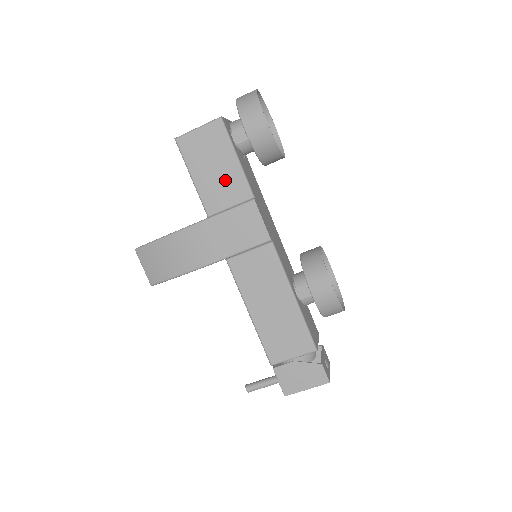
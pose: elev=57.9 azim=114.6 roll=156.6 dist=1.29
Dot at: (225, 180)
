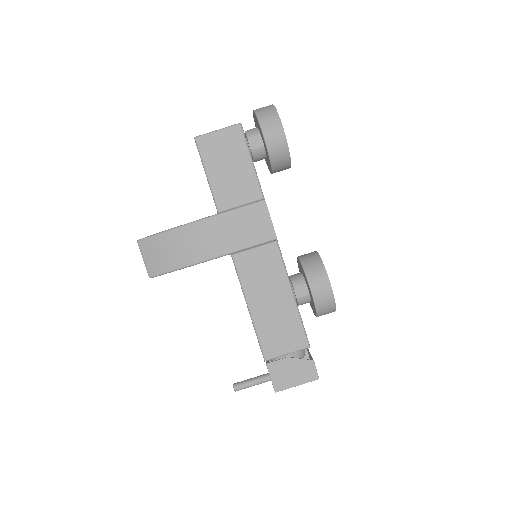
Dot at: (238, 180)
